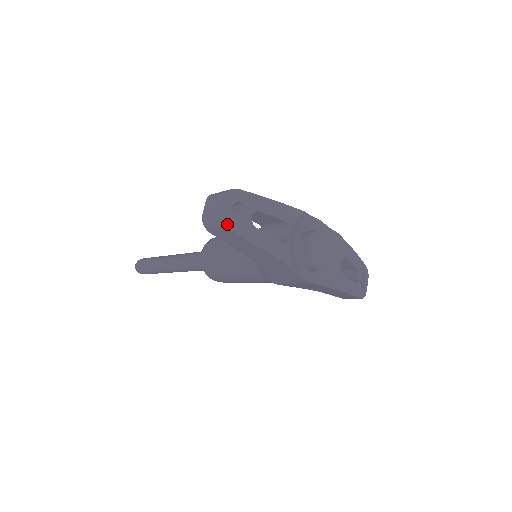
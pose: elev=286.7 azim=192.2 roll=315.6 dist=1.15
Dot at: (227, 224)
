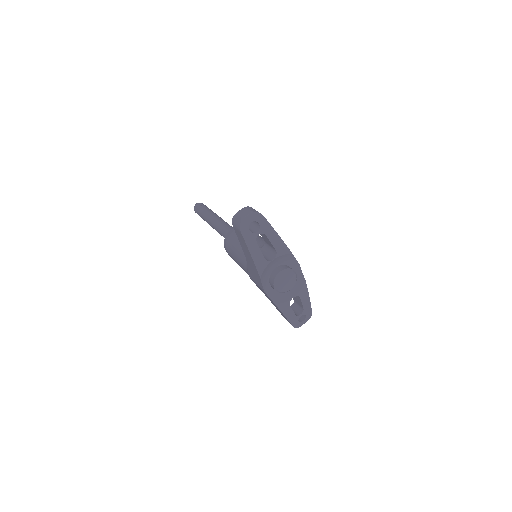
Dot at: (242, 228)
